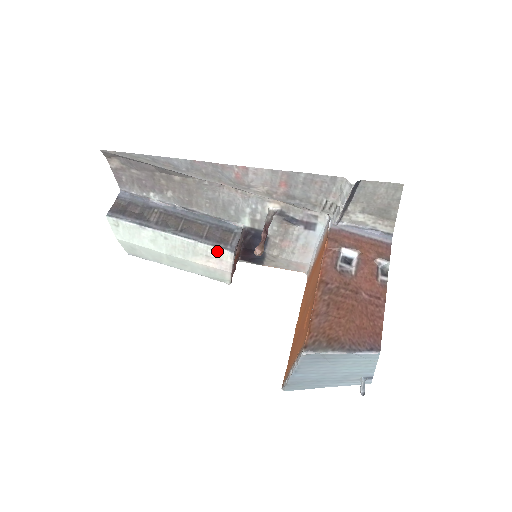
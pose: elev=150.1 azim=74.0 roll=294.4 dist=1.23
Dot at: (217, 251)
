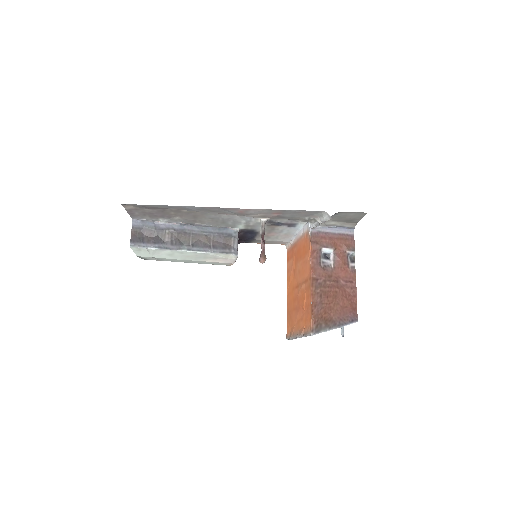
Dot at: (224, 255)
